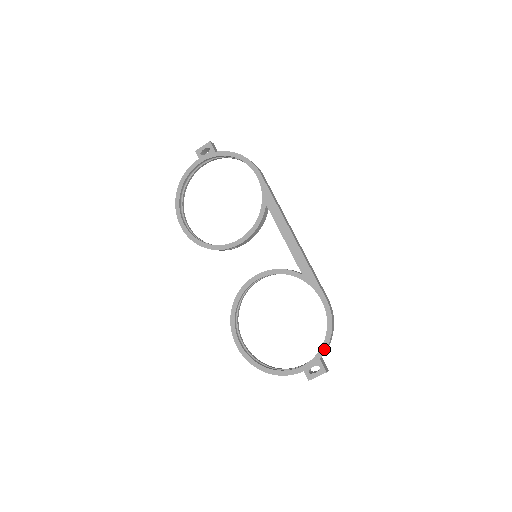
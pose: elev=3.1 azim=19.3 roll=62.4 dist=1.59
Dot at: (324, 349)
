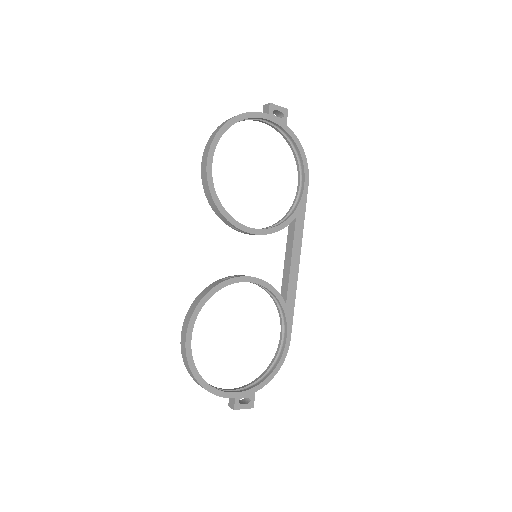
Dot at: (264, 385)
